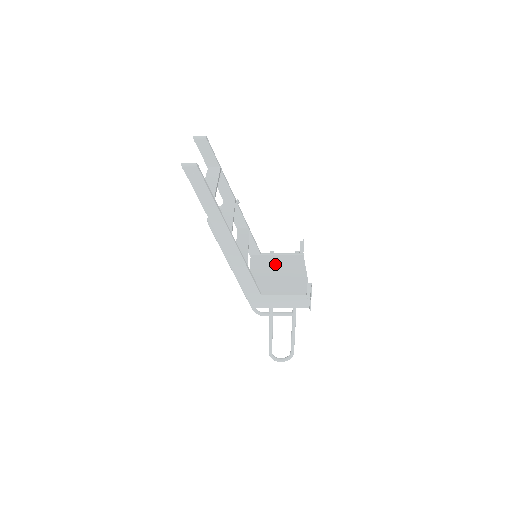
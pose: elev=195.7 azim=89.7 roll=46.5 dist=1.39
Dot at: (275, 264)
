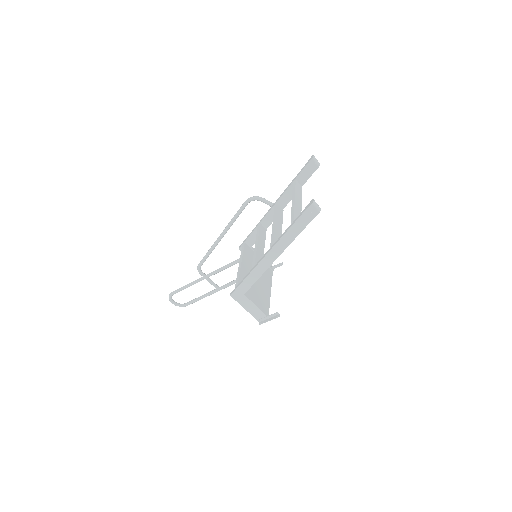
Dot at: occluded
